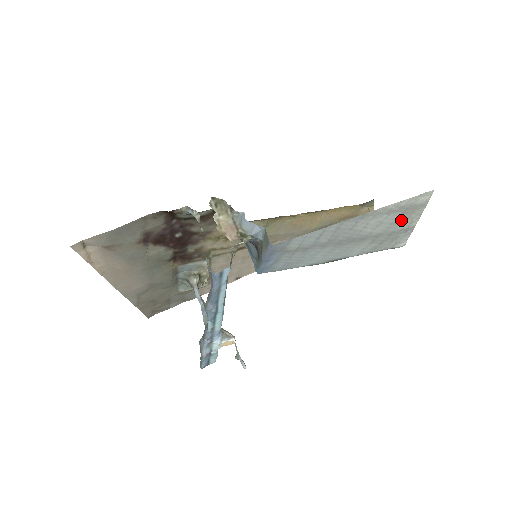
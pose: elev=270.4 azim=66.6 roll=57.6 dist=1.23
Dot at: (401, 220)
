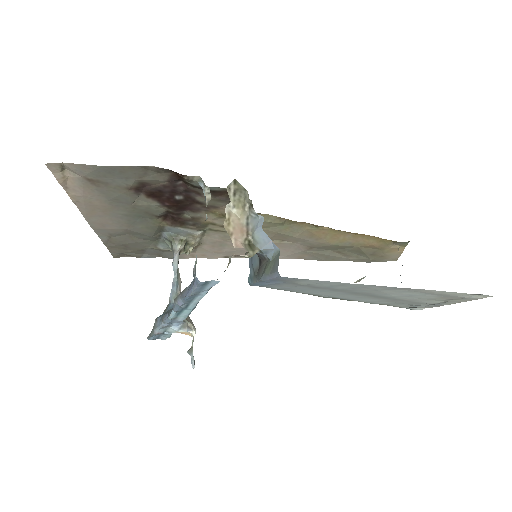
Dot at: (435, 299)
